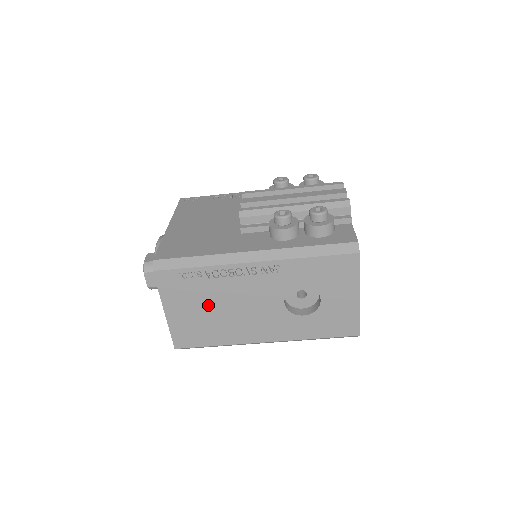
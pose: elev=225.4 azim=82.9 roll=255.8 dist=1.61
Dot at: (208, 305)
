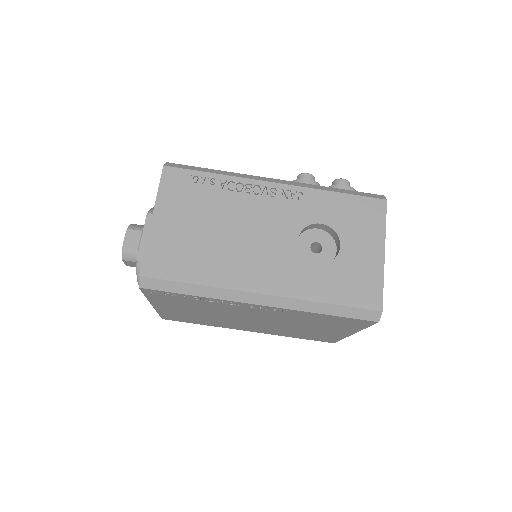
Dot at: (208, 222)
